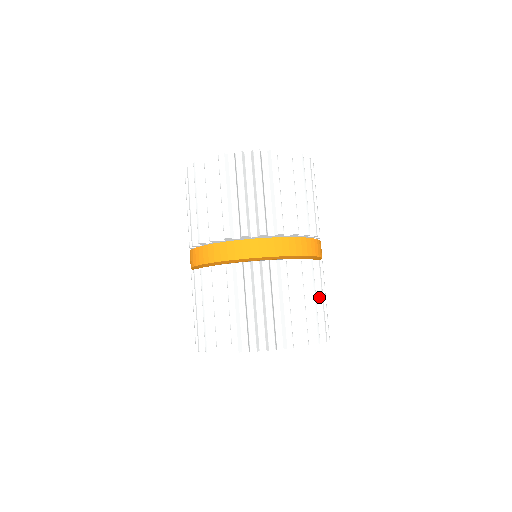
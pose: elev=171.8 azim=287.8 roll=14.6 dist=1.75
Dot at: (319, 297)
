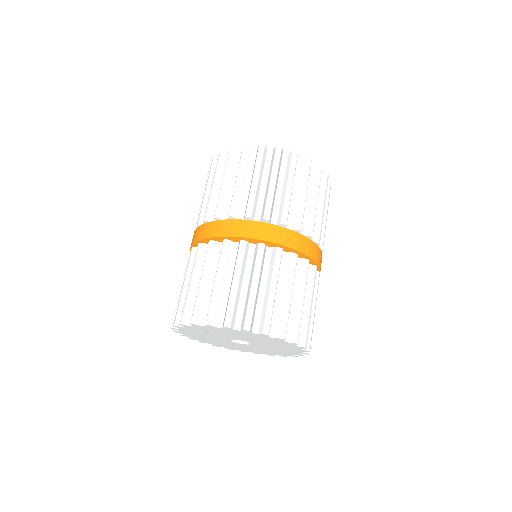
Dot at: (251, 281)
